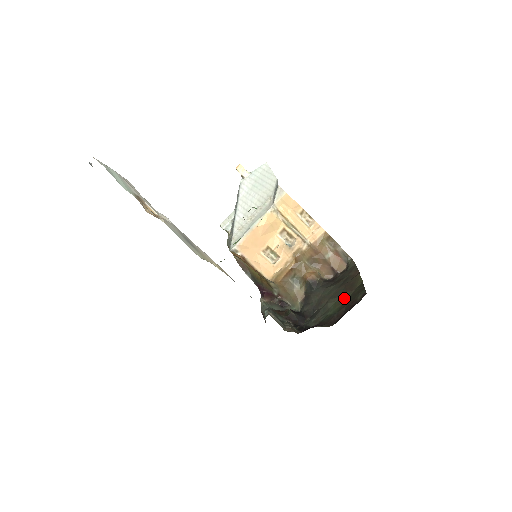
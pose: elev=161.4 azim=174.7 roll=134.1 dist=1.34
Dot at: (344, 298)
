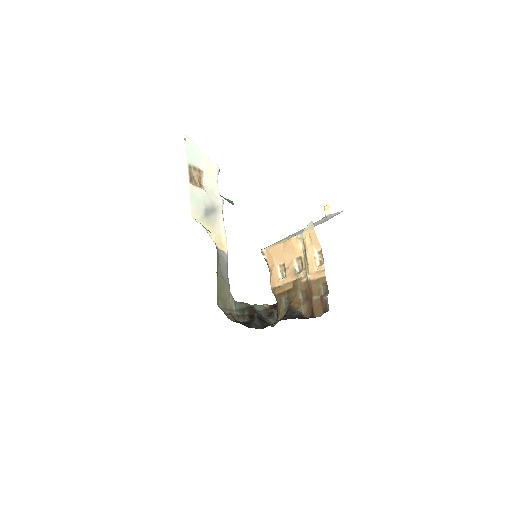
Dot at: occluded
